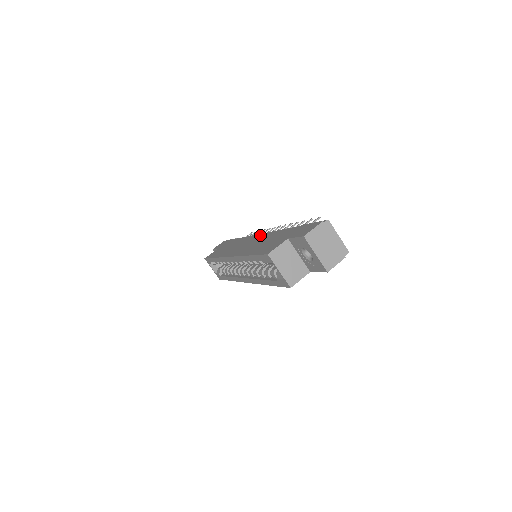
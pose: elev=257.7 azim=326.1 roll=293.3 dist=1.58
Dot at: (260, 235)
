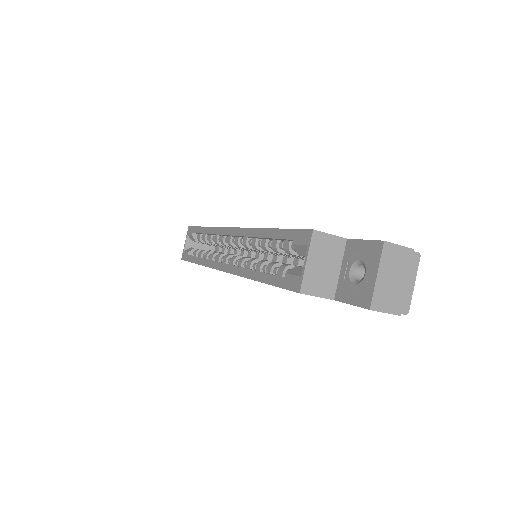
Dot at: occluded
